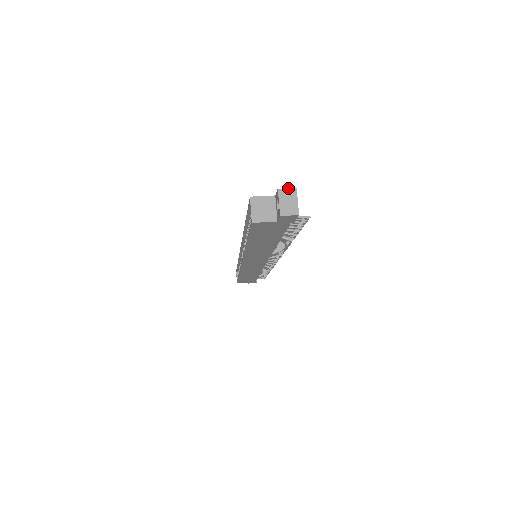
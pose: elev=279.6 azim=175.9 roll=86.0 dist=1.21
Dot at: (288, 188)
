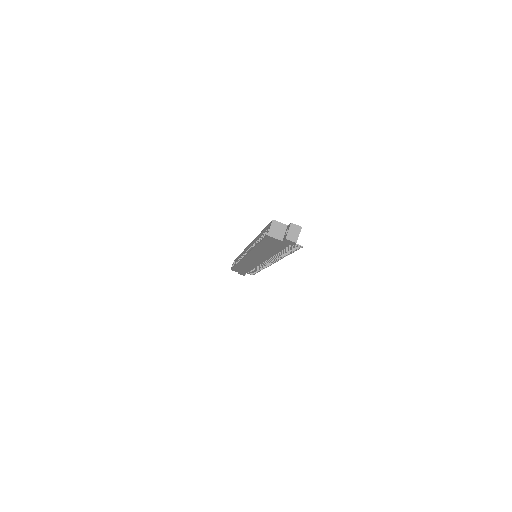
Dot at: (297, 225)
